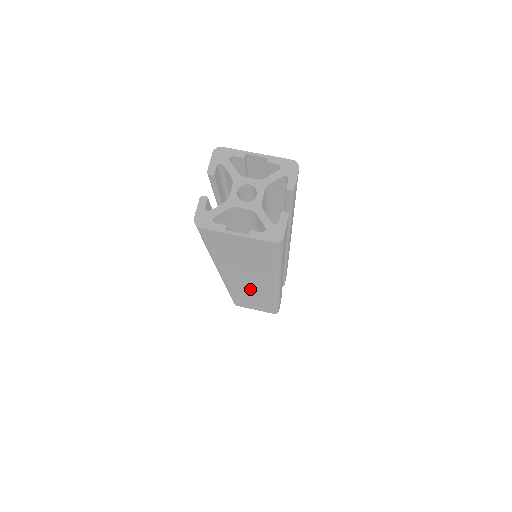
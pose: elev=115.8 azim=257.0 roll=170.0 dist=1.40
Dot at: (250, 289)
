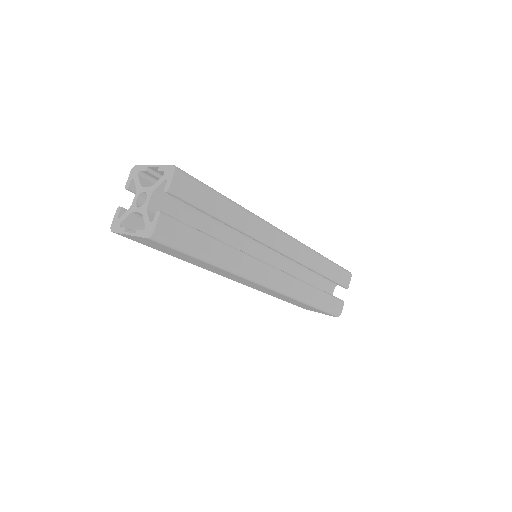
Dot at: (259, 288)
